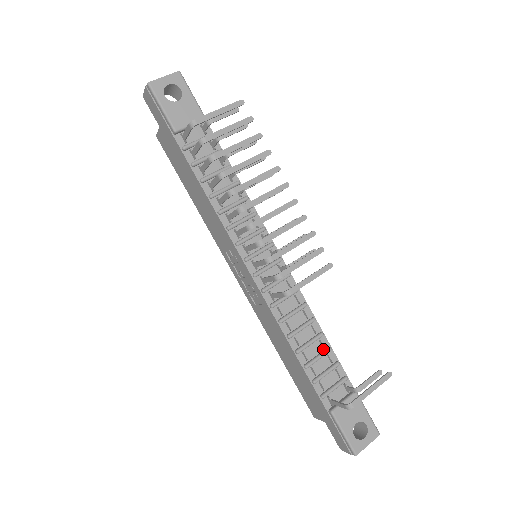
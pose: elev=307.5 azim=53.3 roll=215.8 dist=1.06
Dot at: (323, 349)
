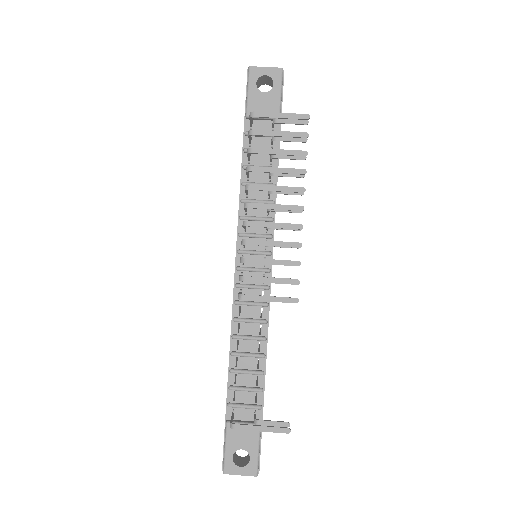
Dot at: (257, 369)
